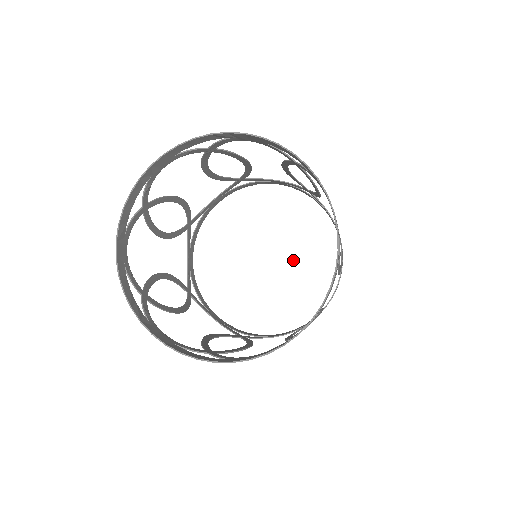
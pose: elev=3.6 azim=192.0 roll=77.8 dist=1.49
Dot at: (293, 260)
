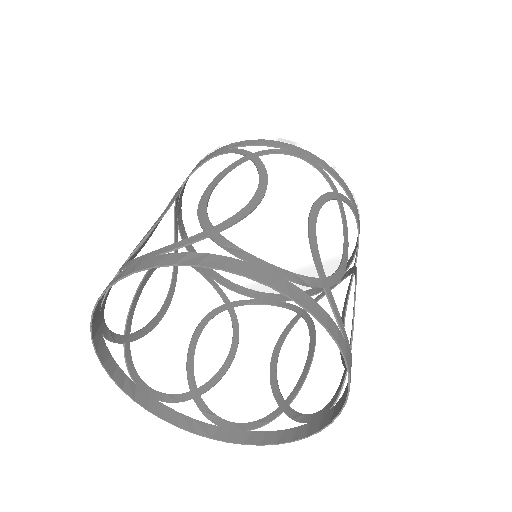
Dot at: (294, 211)
